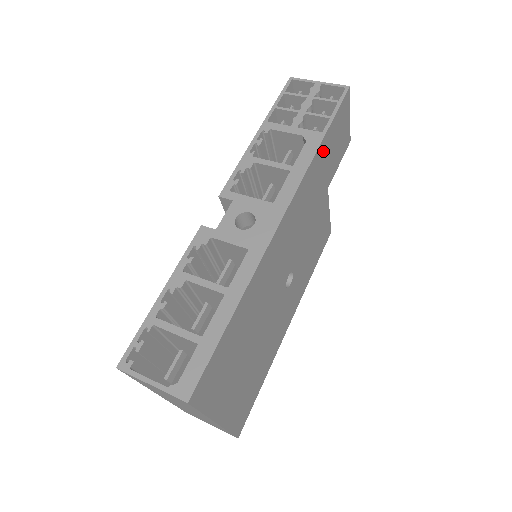
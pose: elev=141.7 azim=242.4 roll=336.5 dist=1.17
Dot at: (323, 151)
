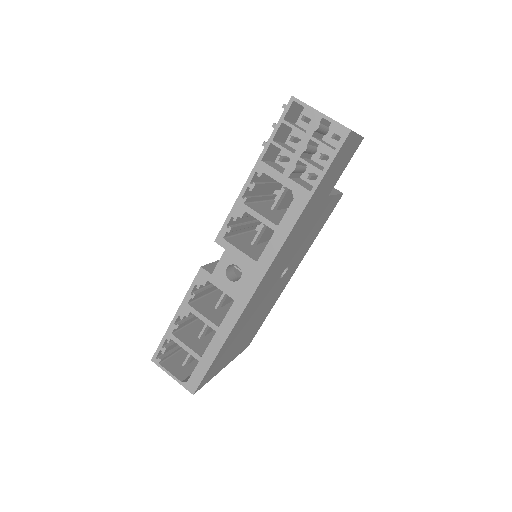
Dot at: (312, 201)
